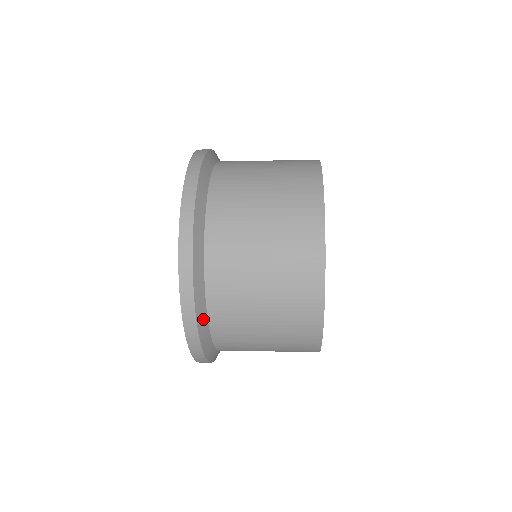
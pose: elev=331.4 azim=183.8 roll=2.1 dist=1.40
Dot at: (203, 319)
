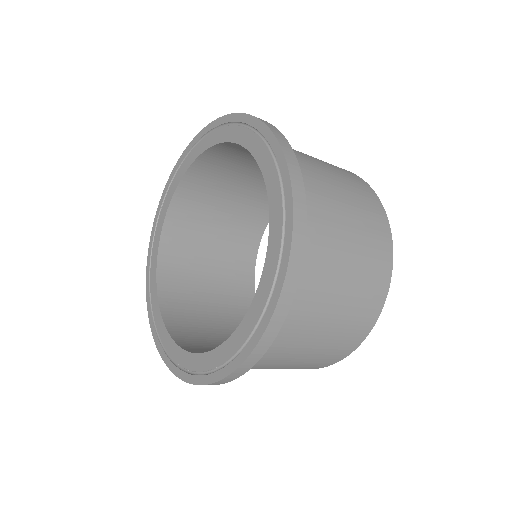
Dot at: occluded
